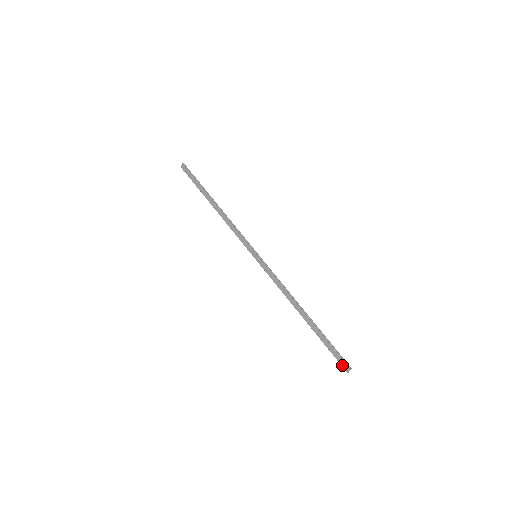
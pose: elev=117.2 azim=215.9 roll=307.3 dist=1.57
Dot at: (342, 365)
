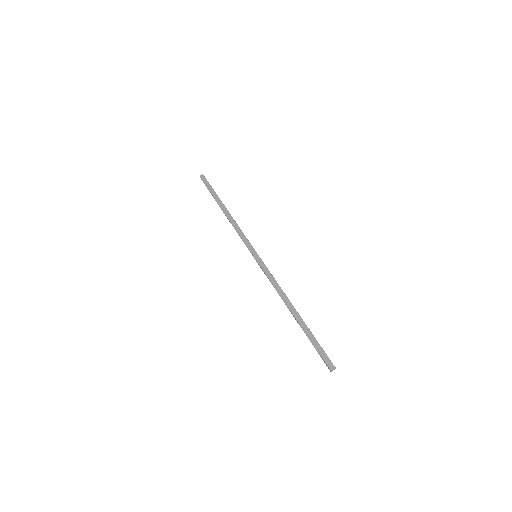
Dot at: (327, 363)
